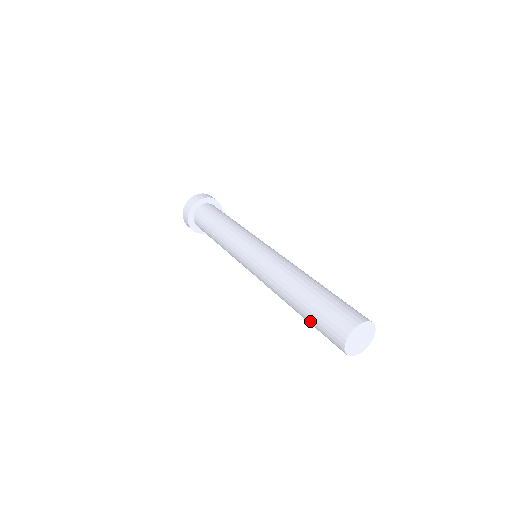
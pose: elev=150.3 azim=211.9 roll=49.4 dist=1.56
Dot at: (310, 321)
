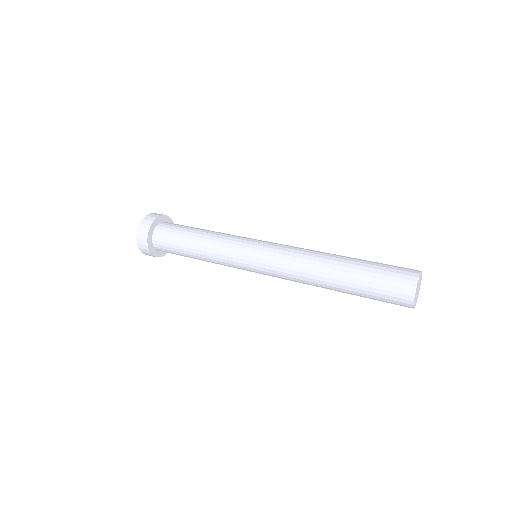
Dot at: (362, 294)
